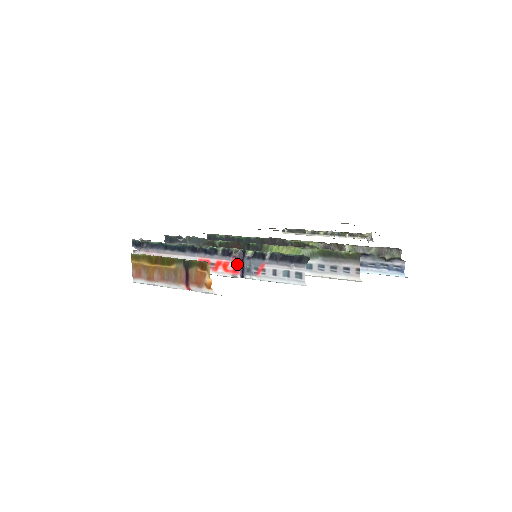
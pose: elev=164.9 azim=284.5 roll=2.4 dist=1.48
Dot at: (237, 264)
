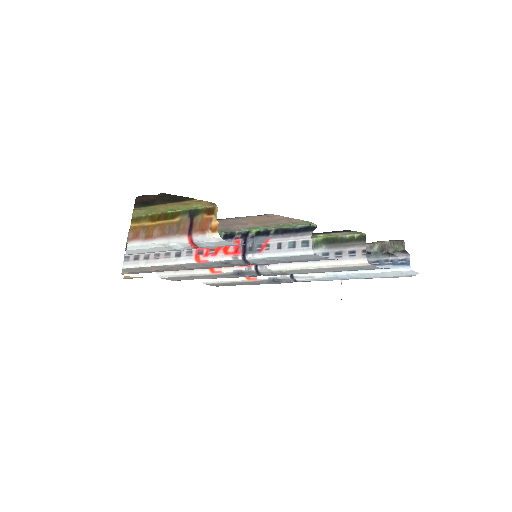
Dot at: (239, 245)
